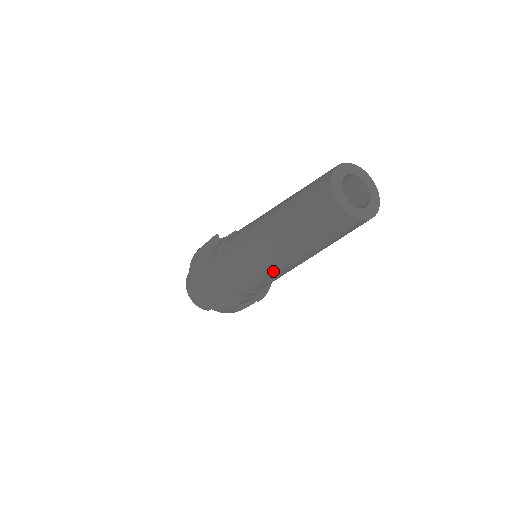
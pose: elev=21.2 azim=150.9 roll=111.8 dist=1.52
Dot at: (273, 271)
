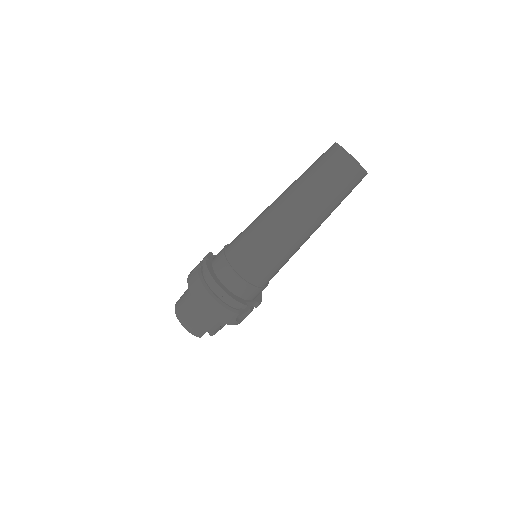
Dot at: (285, 249)
